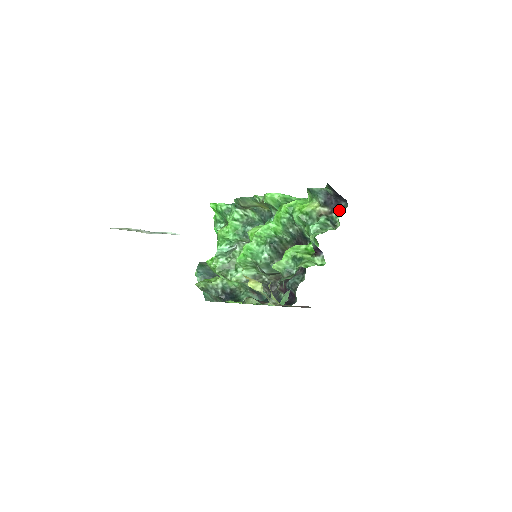
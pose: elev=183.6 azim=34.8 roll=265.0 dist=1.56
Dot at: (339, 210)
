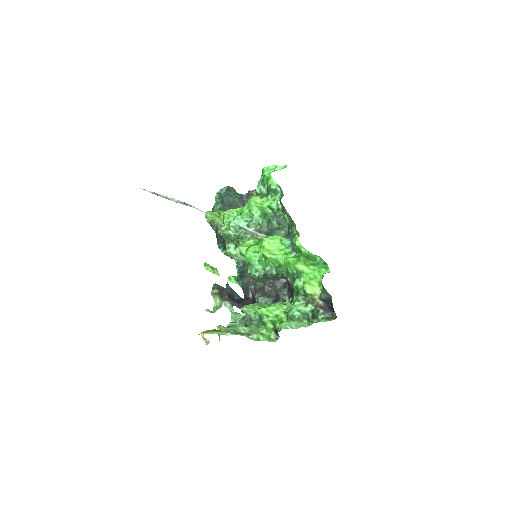
Dot at: (328, 313)
